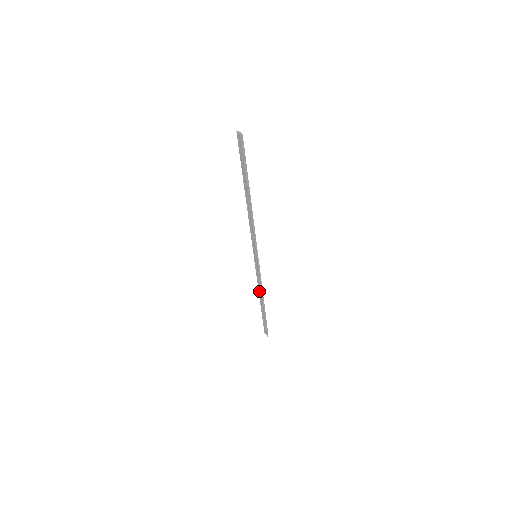
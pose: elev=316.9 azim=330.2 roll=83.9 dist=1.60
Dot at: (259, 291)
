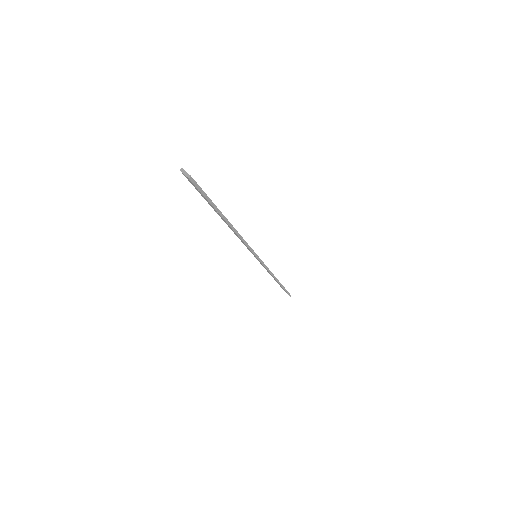
Dot at: occluded
